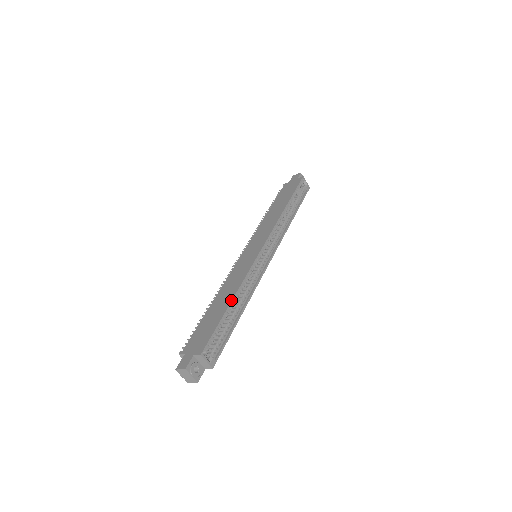
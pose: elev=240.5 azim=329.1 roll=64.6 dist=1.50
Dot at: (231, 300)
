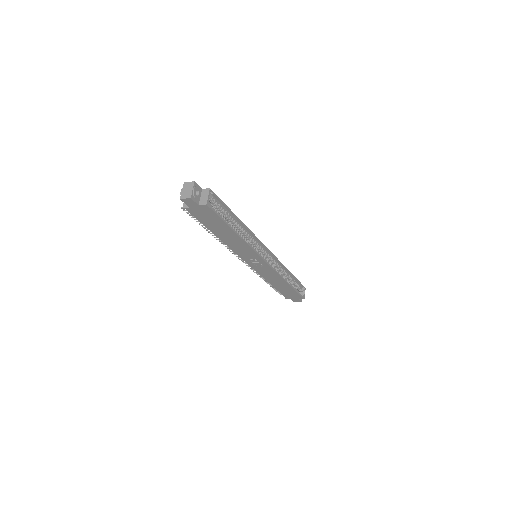
Dot at: occluded
